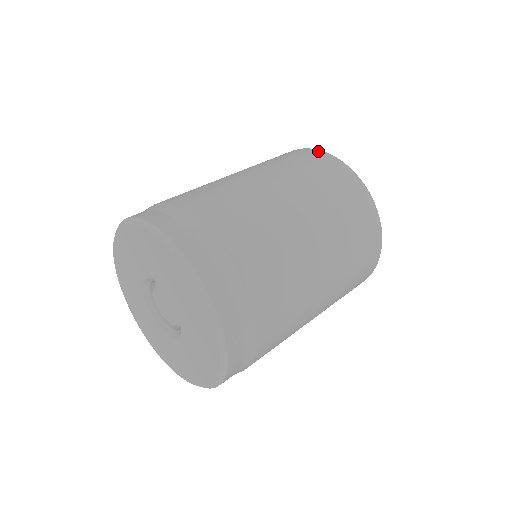
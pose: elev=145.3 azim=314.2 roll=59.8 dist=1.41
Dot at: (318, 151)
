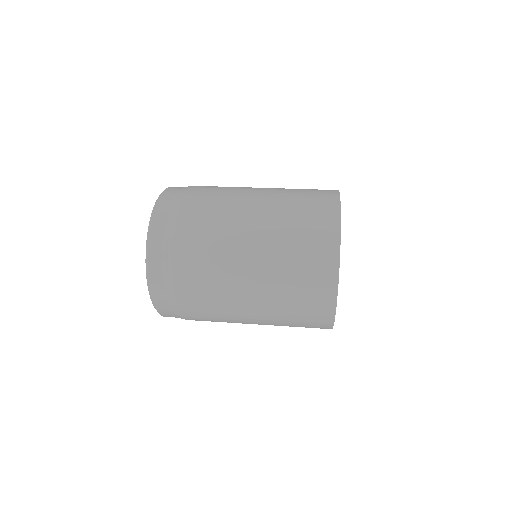
Dot at: (337, 220)
